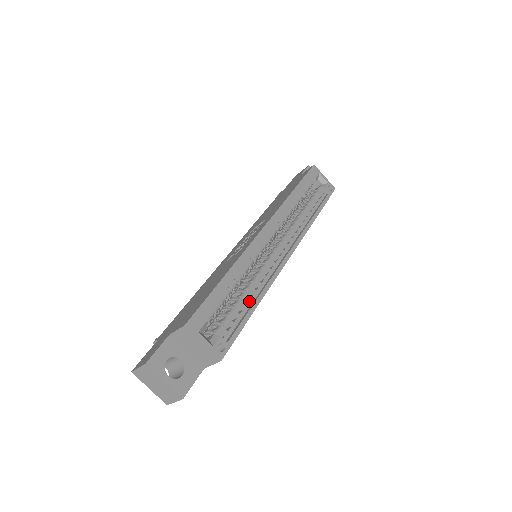
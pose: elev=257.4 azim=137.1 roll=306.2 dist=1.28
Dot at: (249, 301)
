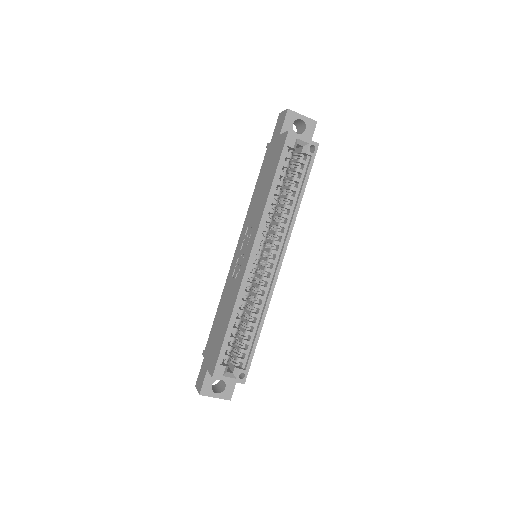
Dot at: (254, 326)
